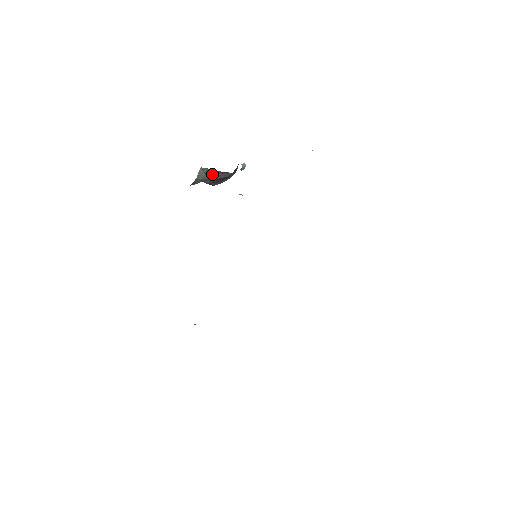
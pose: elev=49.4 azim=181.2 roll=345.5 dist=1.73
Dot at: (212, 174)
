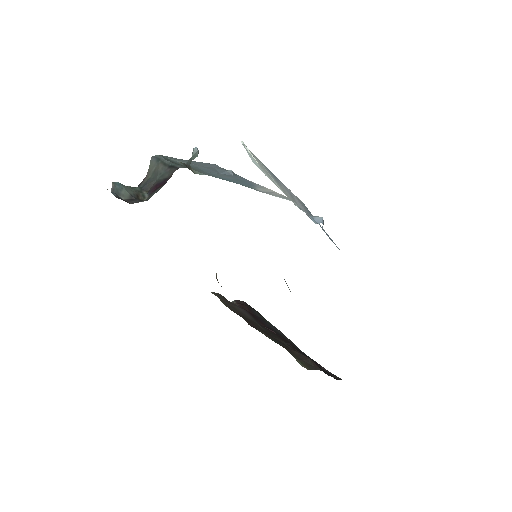
Dot at: (159, 170)
